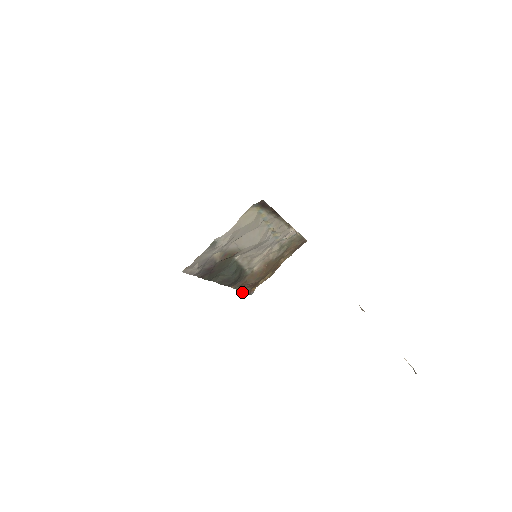
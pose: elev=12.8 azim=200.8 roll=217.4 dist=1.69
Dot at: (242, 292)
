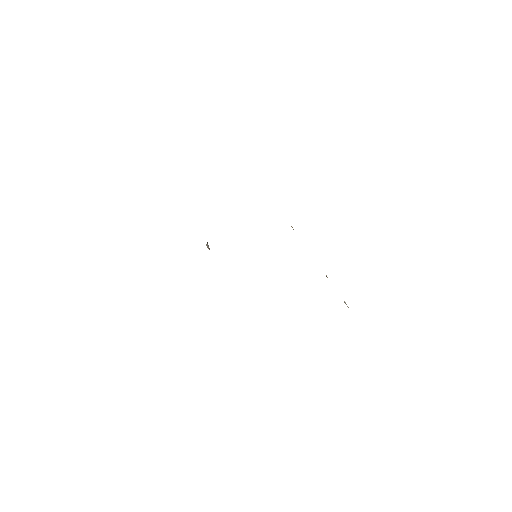
Dot at: (207, 246)
